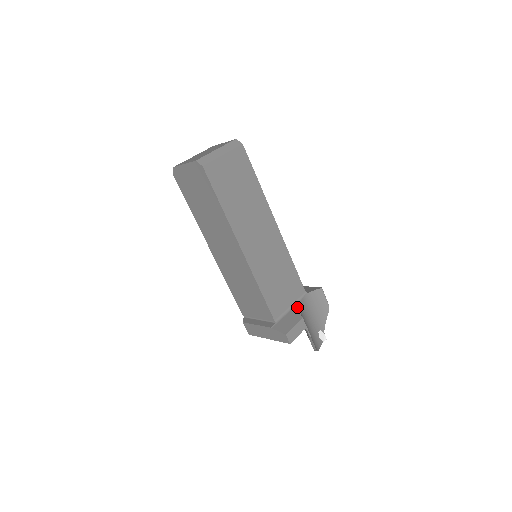
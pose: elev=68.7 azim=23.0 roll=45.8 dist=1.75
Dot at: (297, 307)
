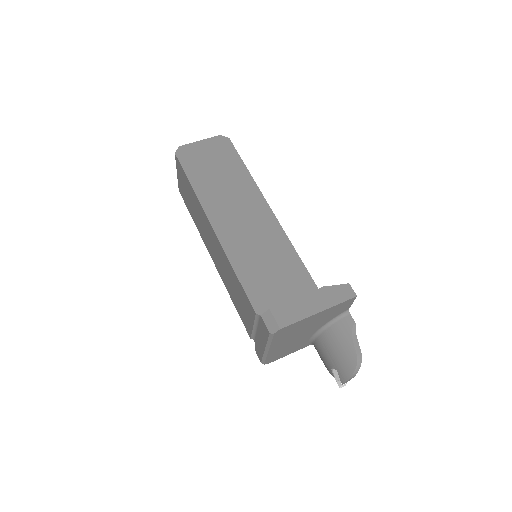
Dot at: occluded
